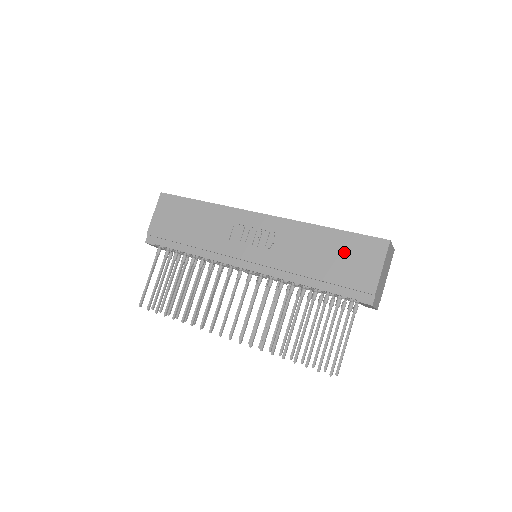
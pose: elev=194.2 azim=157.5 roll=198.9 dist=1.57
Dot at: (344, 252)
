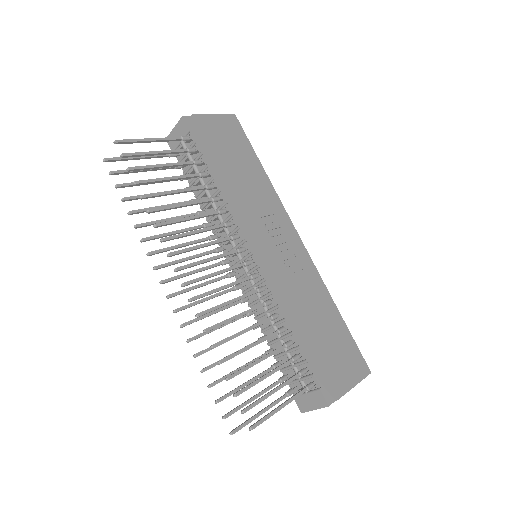
Dot at: (338, 341)
